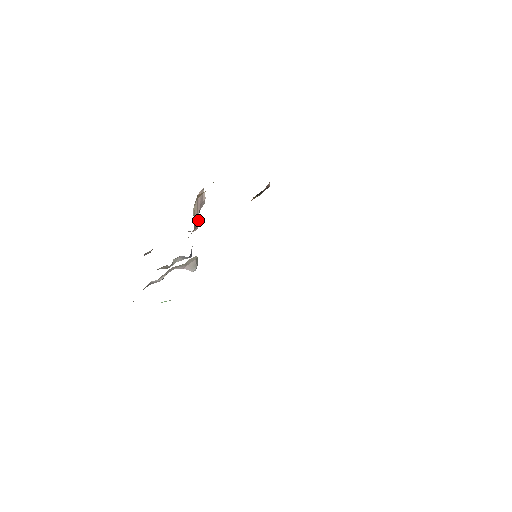
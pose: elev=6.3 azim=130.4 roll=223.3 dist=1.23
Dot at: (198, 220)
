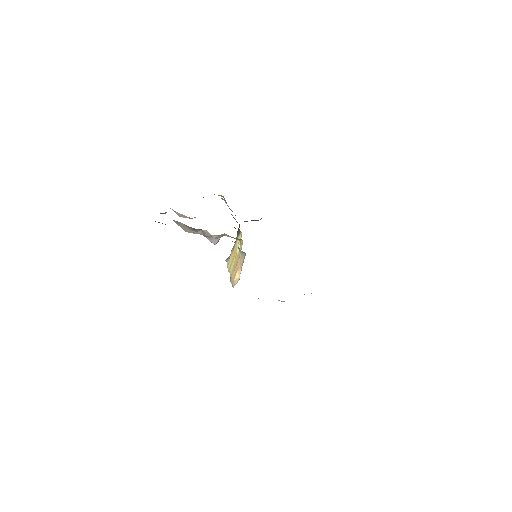
Dot at: occluded
